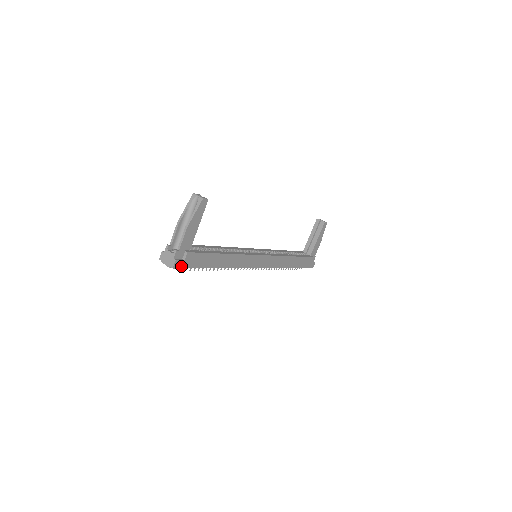
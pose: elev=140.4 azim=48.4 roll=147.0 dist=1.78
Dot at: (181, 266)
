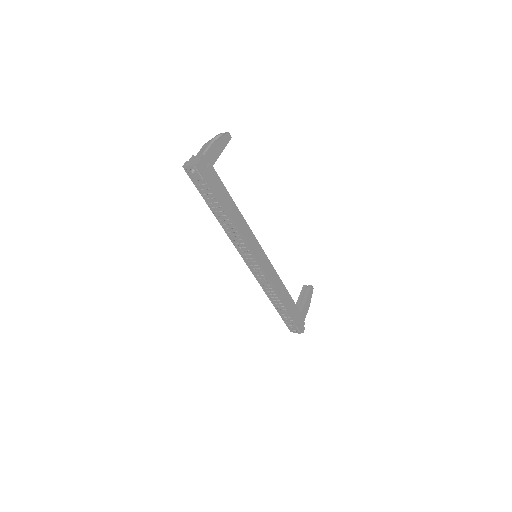
Dot at: (203, 171)
